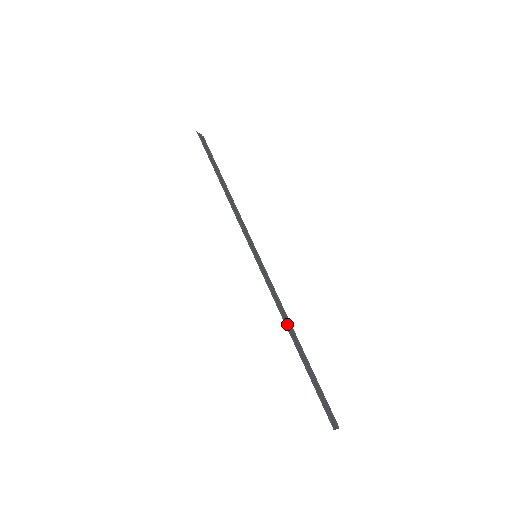
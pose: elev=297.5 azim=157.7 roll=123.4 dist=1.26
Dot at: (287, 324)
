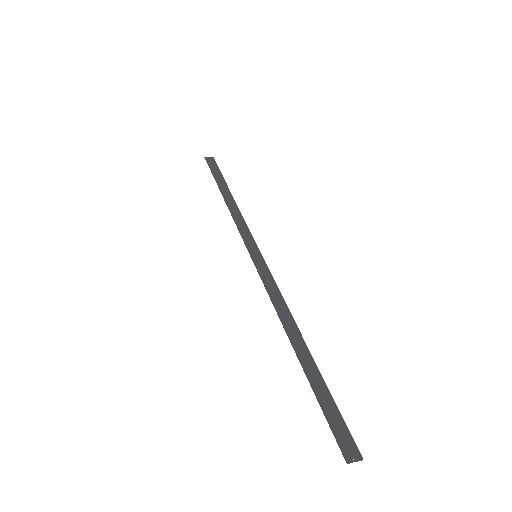
Dot at: (289, 325)
